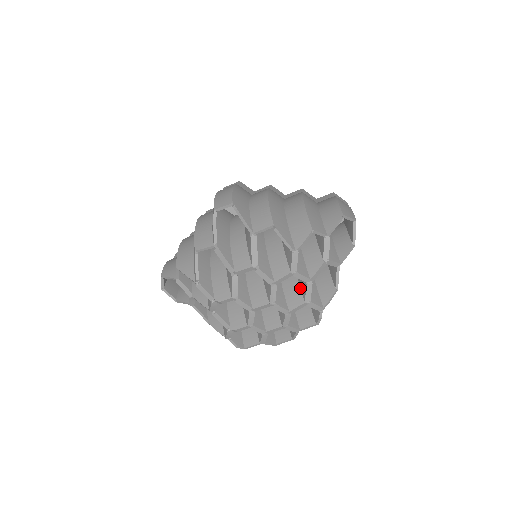
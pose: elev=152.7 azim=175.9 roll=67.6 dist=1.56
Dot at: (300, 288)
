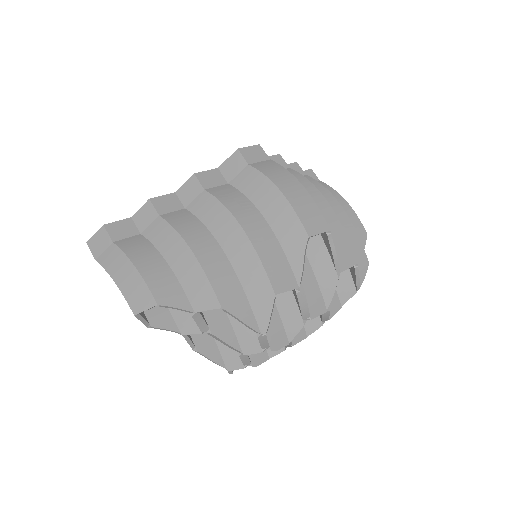
Dot at: occluded
